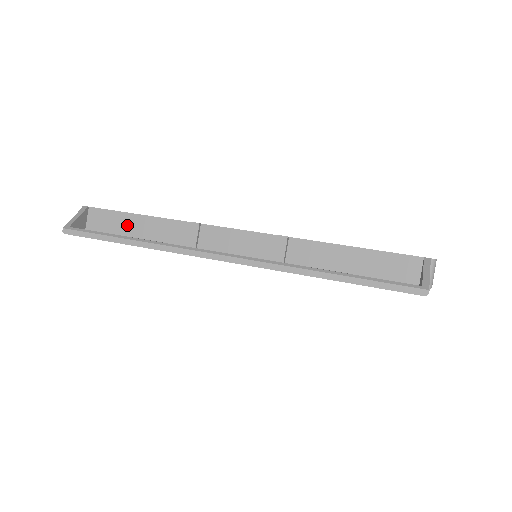
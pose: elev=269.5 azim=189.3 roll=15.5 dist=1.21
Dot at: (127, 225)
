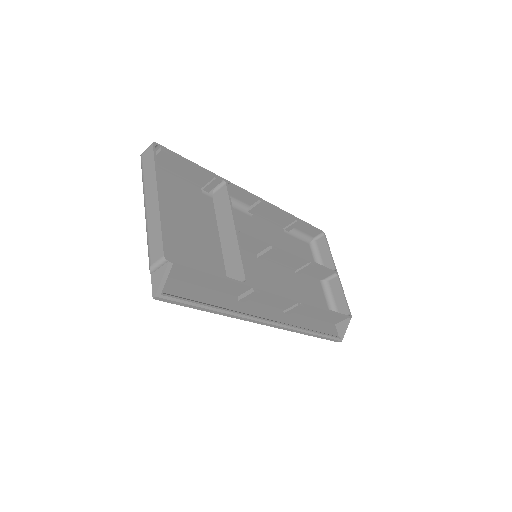
Dot at: (201, 279)
